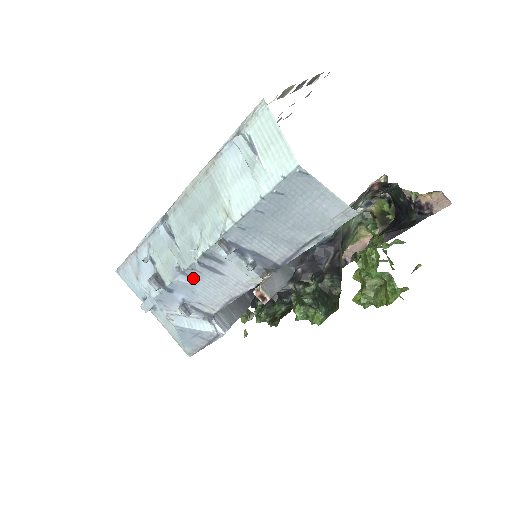
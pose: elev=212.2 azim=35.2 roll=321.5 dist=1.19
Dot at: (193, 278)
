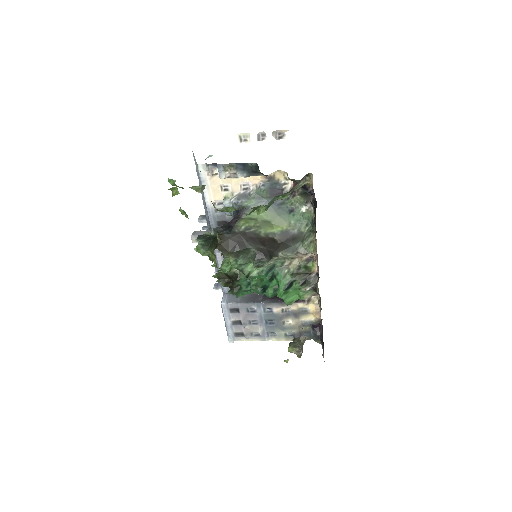
Dot at: occluded
